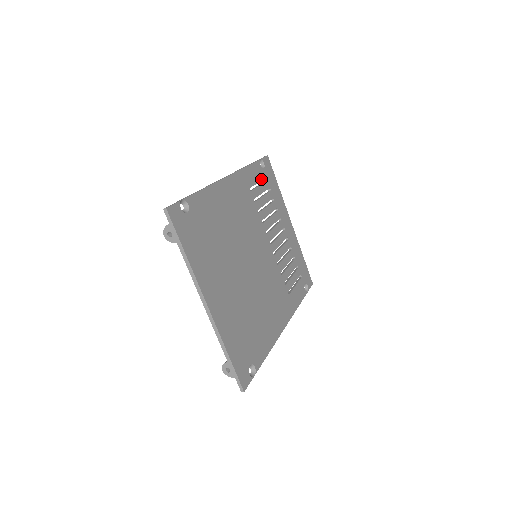
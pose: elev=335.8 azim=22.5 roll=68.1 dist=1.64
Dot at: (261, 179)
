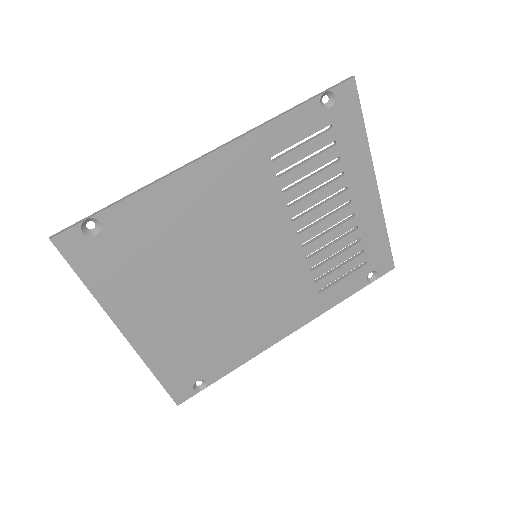
Dot at: (313, 131)
